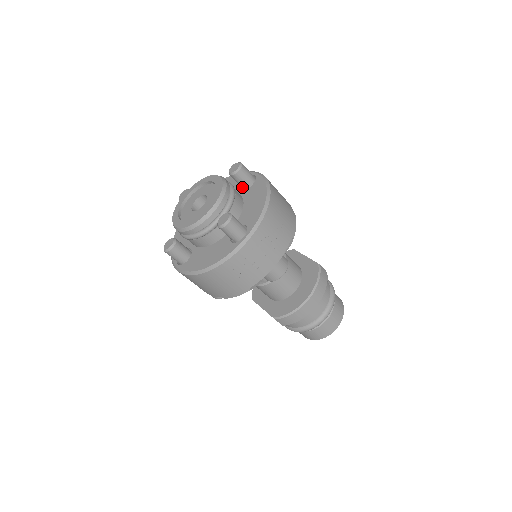
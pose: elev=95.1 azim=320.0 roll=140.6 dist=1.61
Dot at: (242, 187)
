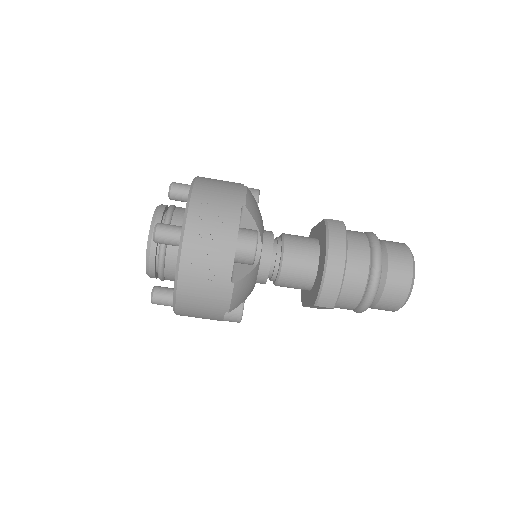
Dot at: occluded
